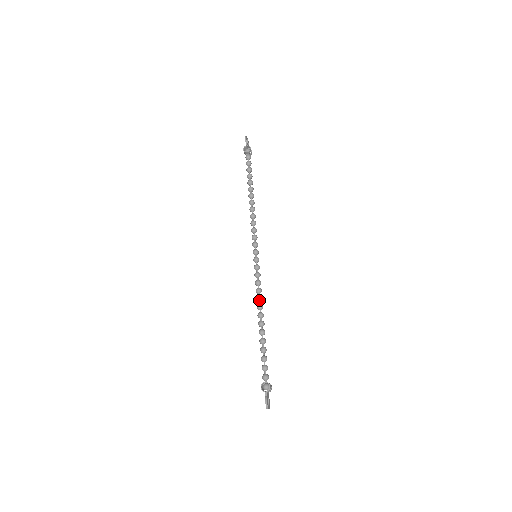
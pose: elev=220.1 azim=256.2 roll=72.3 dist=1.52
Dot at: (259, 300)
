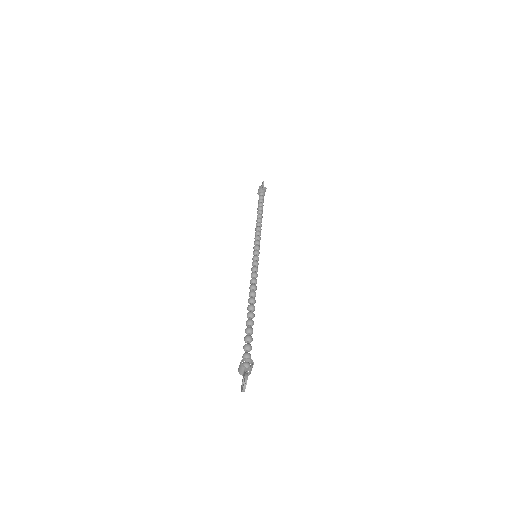
Dot at: (254, 287)
